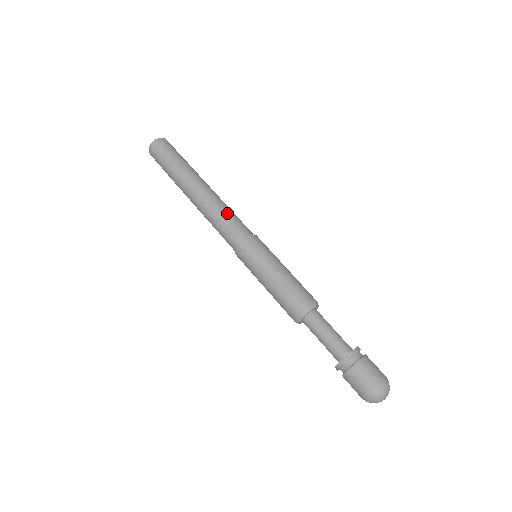
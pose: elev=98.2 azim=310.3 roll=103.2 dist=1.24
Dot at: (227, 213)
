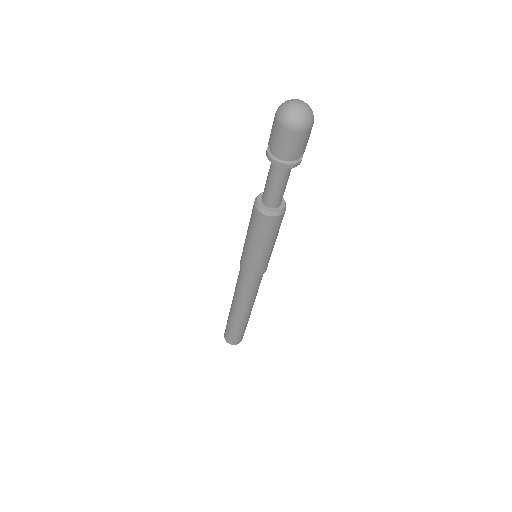
Dot at: occluded
